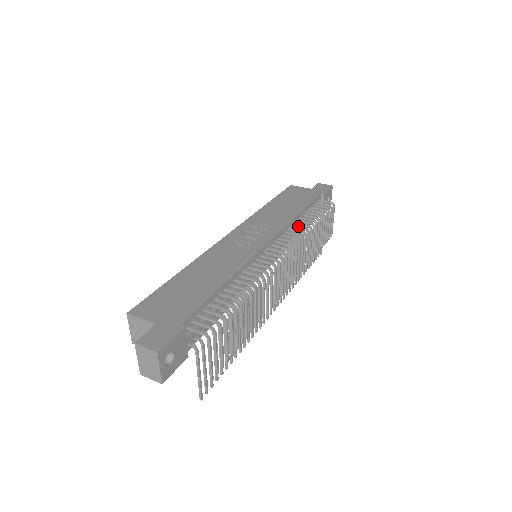
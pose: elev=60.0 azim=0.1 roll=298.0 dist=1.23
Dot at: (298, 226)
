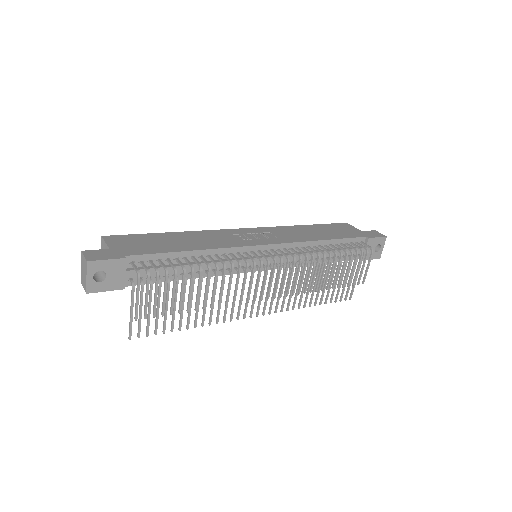
Dot at: occluded
